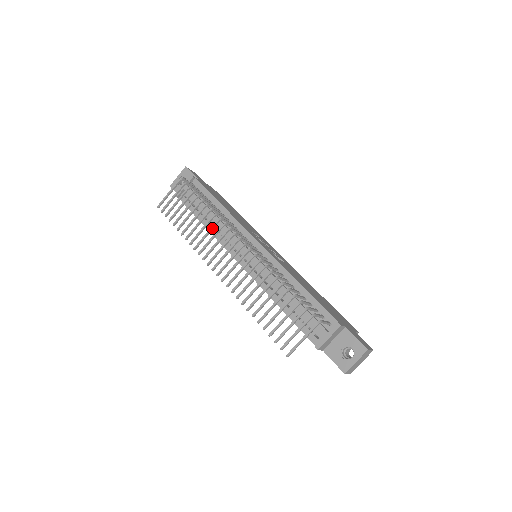
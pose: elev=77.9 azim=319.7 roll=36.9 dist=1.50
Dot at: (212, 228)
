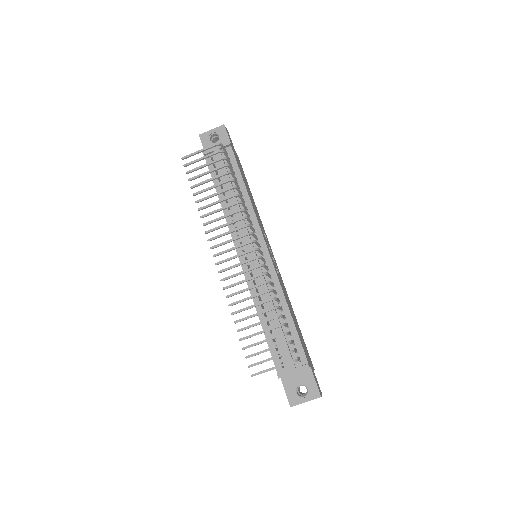
Dot at: (231, 214)
